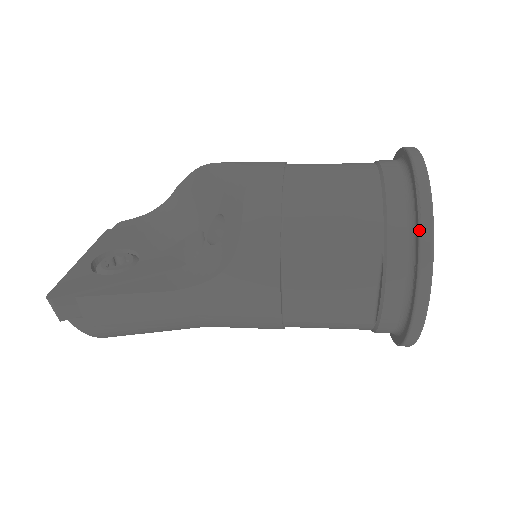
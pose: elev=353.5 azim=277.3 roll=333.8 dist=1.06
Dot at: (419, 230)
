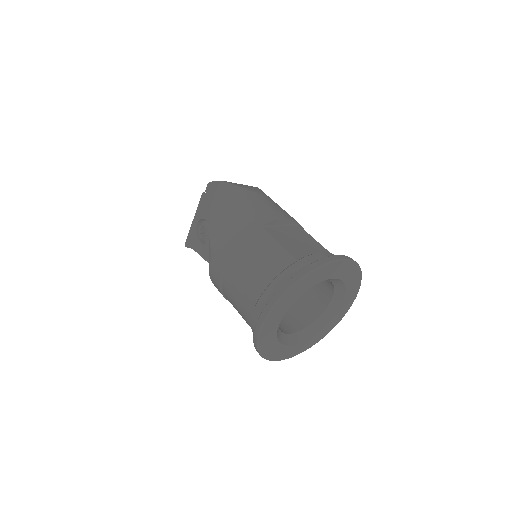
Dot at: occluded
